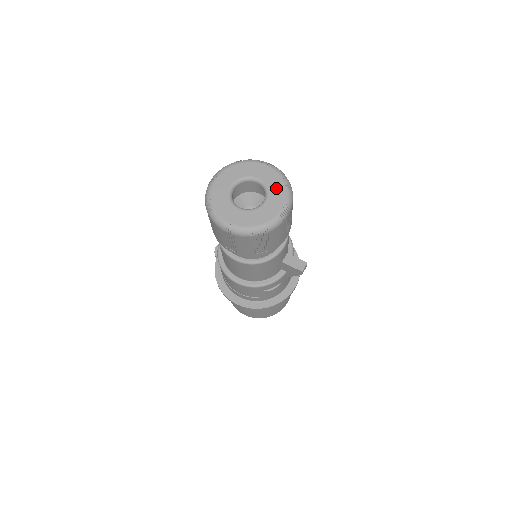
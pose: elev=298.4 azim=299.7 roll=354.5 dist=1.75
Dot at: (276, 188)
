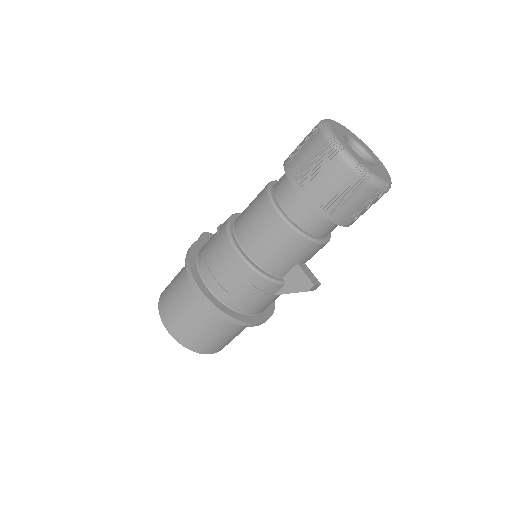
Dot at: (382, 169)
